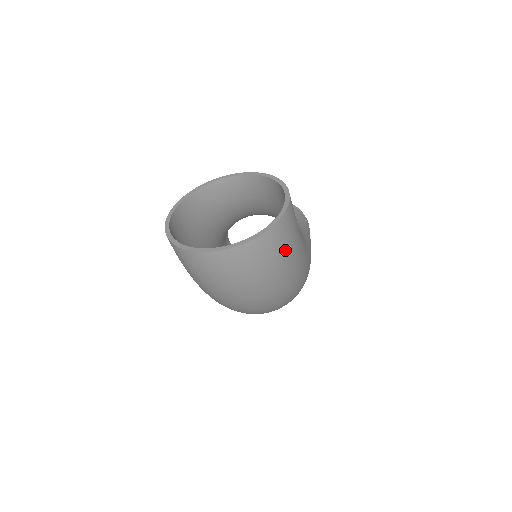
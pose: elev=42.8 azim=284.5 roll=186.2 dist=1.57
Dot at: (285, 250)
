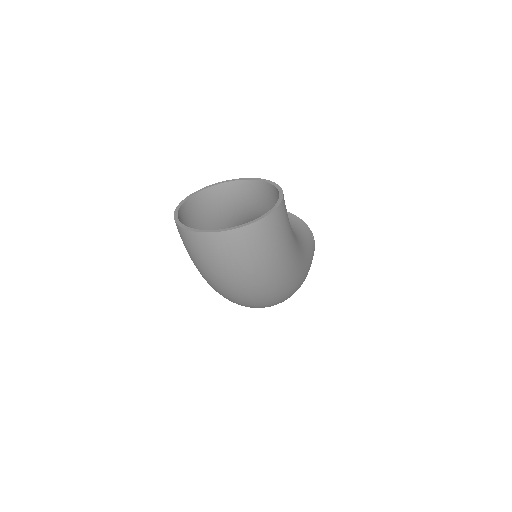
Dot at: (271, 244)
